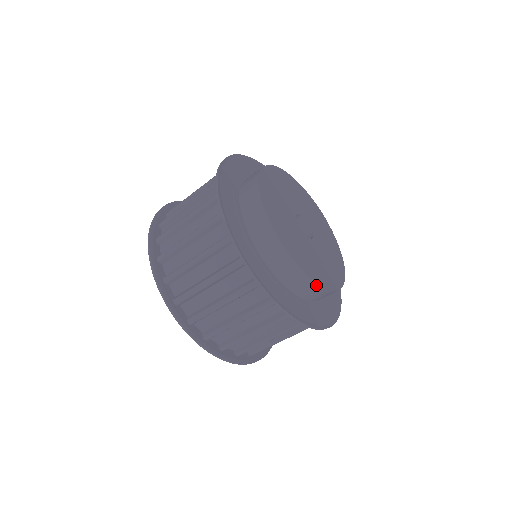
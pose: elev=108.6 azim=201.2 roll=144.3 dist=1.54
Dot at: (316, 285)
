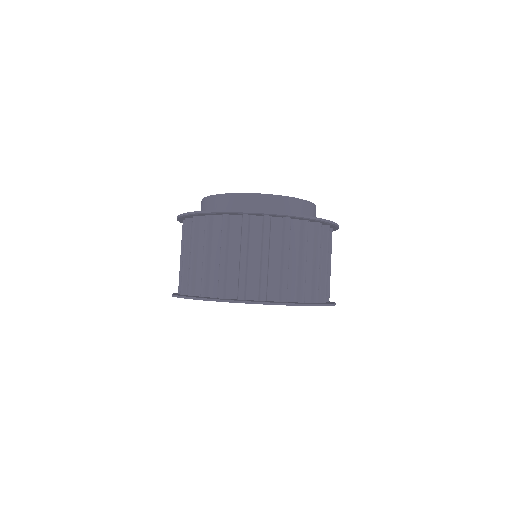
Dot at: (308, 203)
